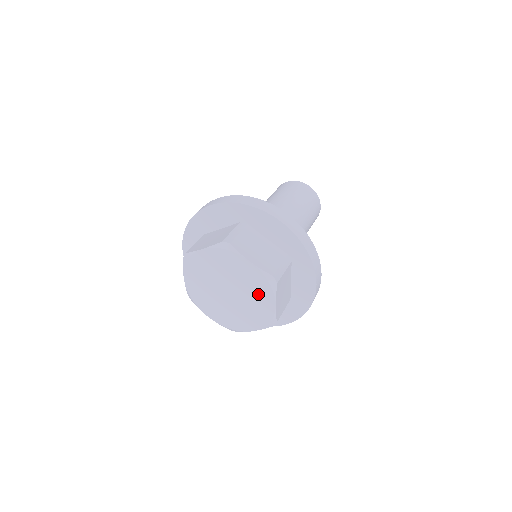
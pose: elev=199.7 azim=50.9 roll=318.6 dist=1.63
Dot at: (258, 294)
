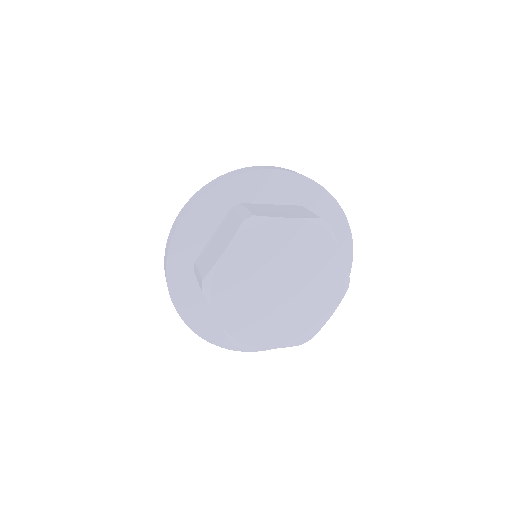
Dot at: (320, 298)
